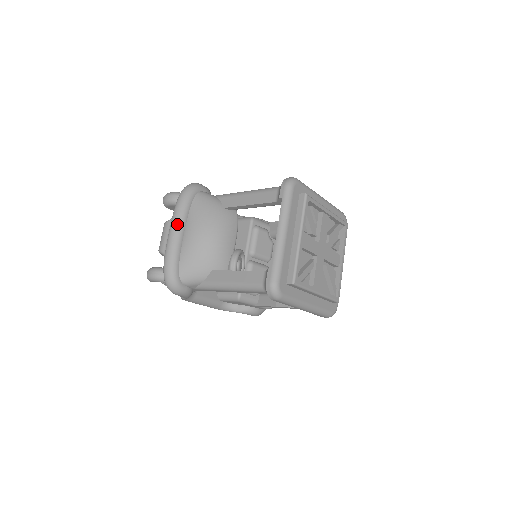
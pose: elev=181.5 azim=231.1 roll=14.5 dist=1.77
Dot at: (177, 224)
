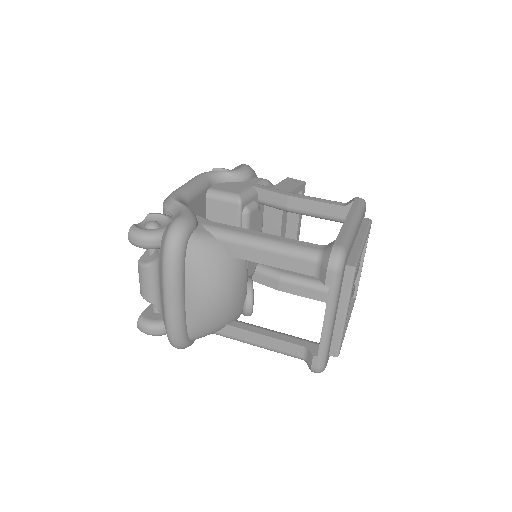
Dot at: (175, 296)
